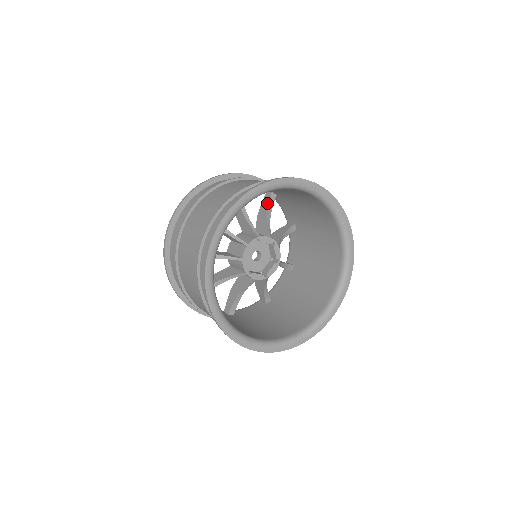
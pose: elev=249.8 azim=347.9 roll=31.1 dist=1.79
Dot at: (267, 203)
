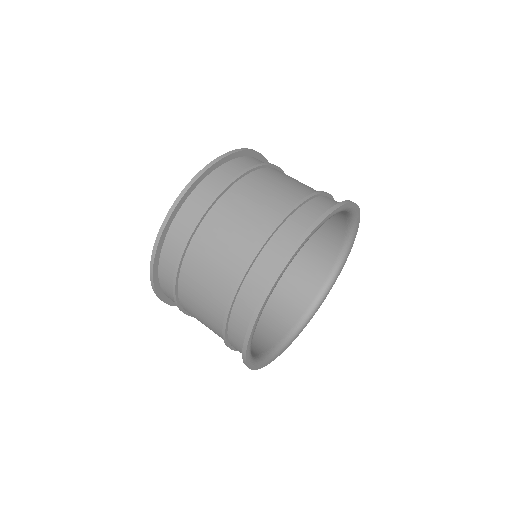
Dot at: occluded
